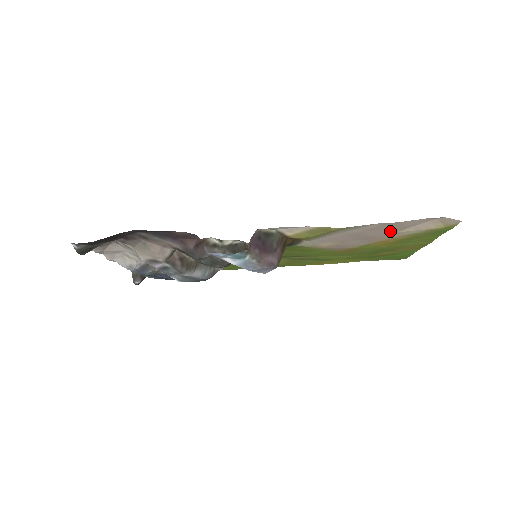
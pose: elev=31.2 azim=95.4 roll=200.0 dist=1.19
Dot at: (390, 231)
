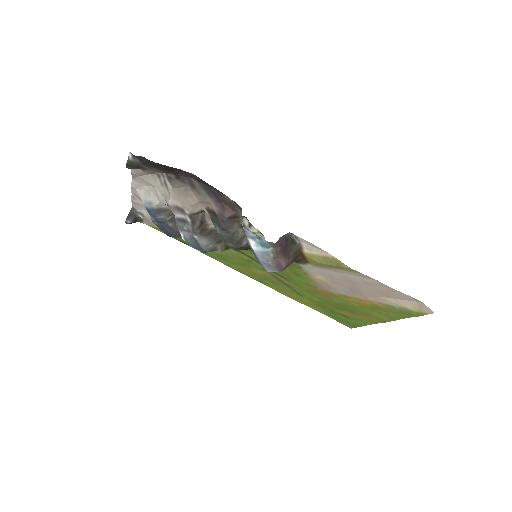
Dot at: (377, 293)
